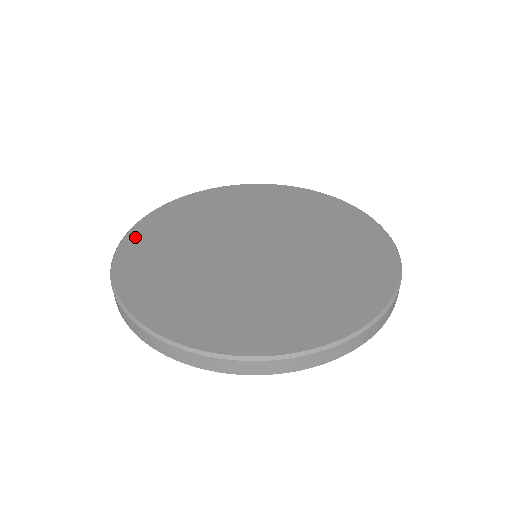
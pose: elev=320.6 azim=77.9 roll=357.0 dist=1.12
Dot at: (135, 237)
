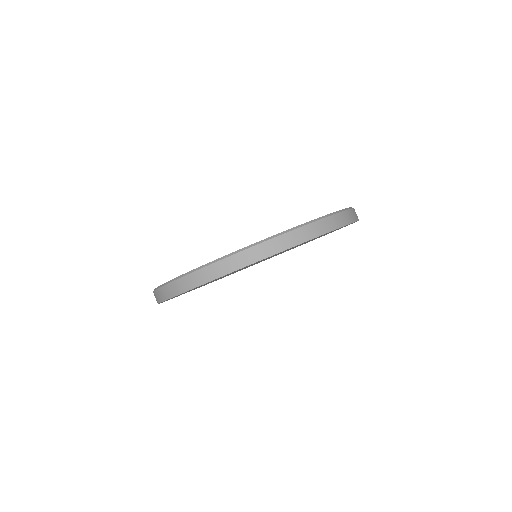
Dot at: occluded
